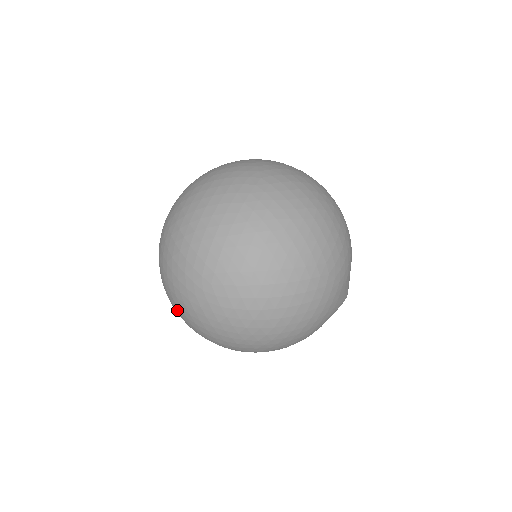
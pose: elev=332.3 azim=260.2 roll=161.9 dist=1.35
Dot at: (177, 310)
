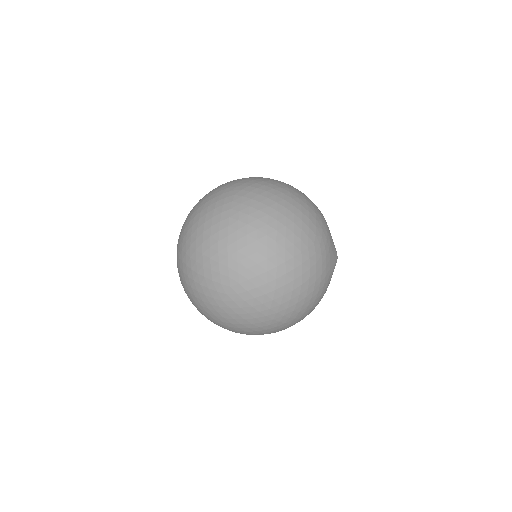
Dot at: (213, 320)
